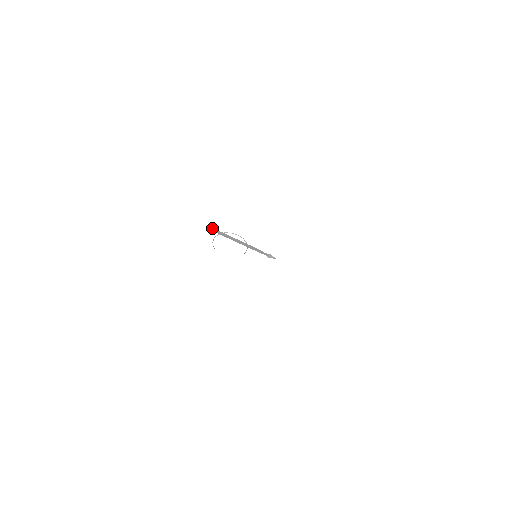
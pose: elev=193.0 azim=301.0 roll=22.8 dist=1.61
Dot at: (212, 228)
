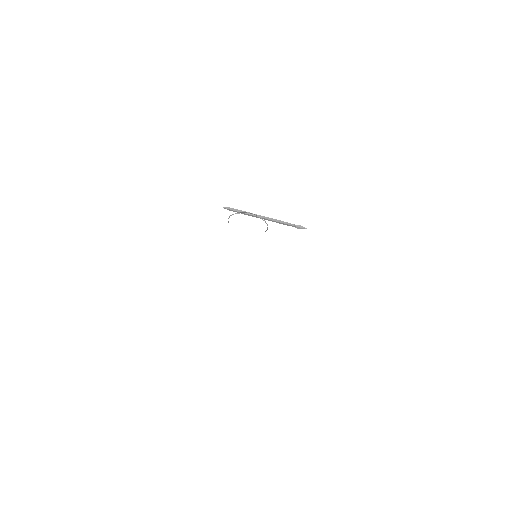
Dot at: (225, 207)
